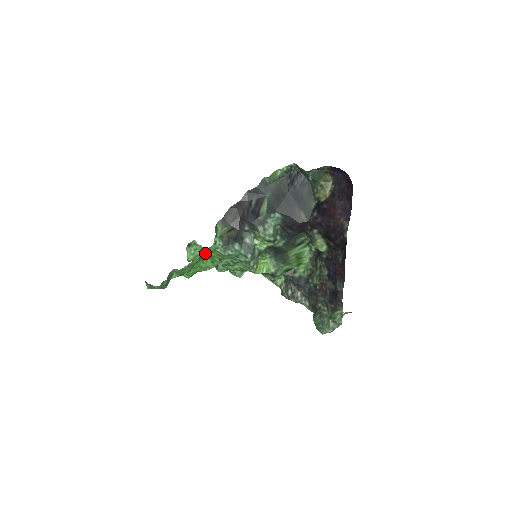
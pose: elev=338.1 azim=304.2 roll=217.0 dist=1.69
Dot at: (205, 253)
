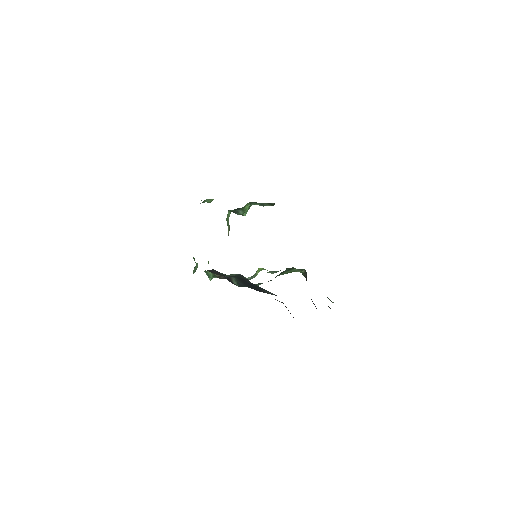
Dot at: occluded
